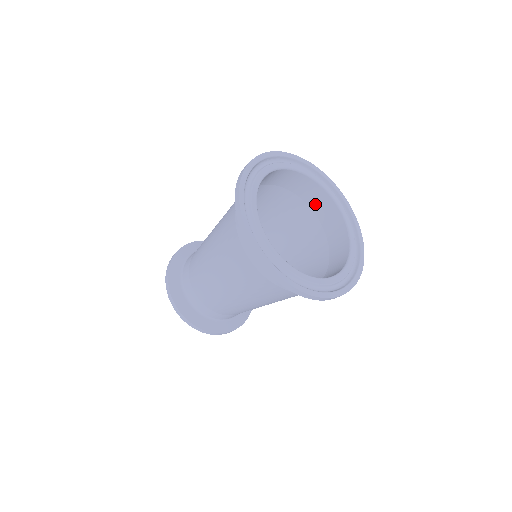
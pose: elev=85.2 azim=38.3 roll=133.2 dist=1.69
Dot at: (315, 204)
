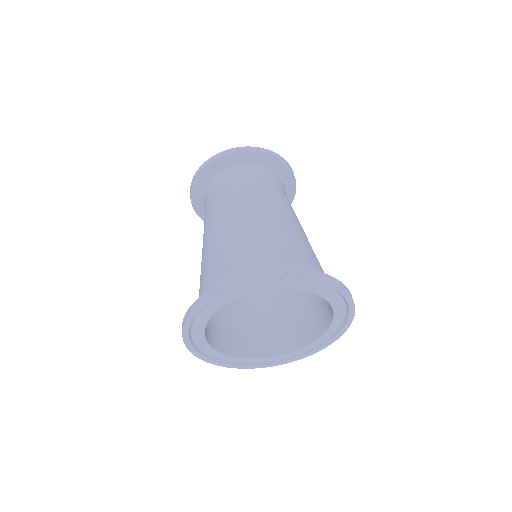
Dot at: occluded
